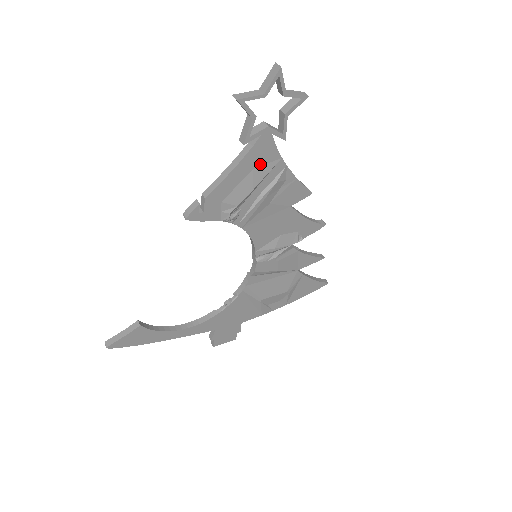
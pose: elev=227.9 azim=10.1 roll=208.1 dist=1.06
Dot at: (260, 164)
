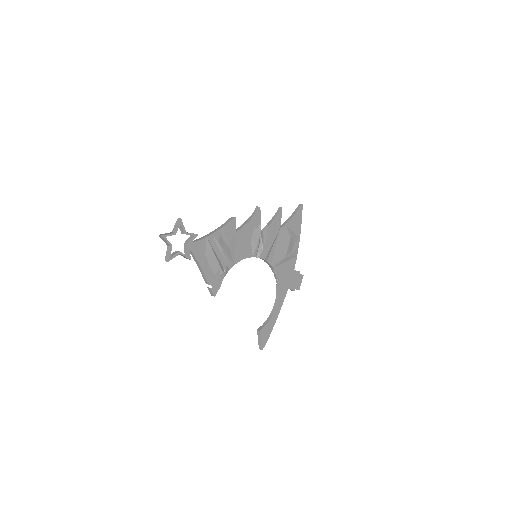
Dot at: (204, 251)
